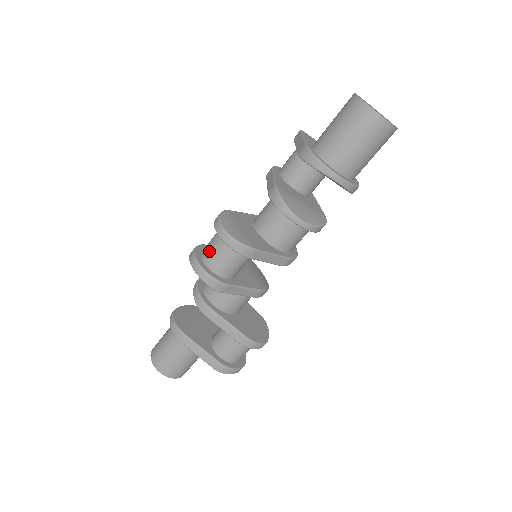
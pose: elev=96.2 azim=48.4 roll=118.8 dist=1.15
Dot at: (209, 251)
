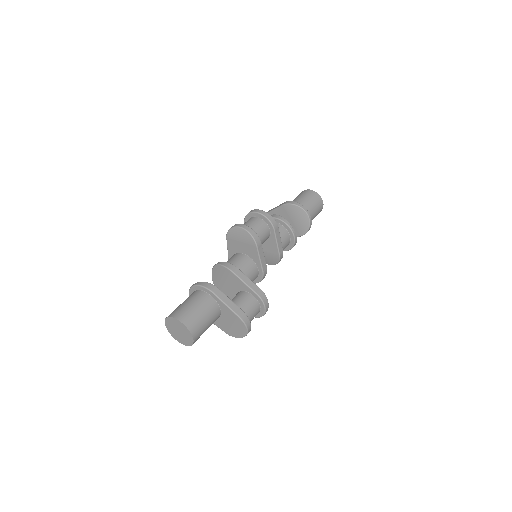
Dot at: (248, 224)
